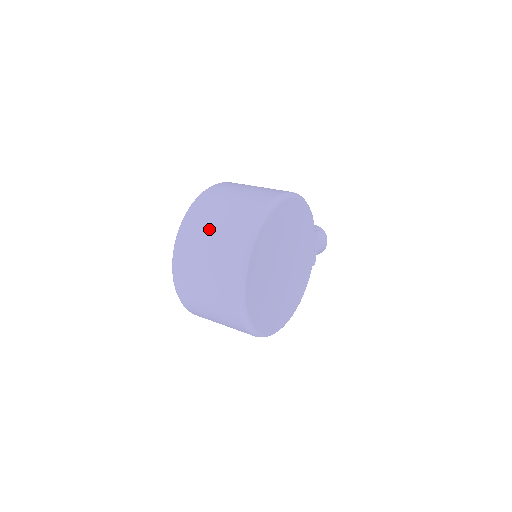
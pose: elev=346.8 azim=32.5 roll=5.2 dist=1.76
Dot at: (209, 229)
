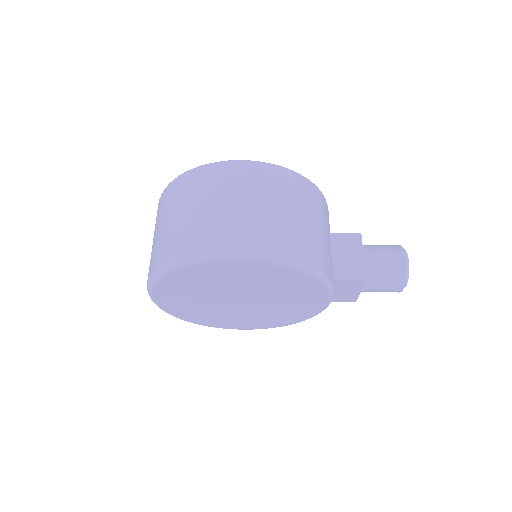
Dot at: (159, 224)
